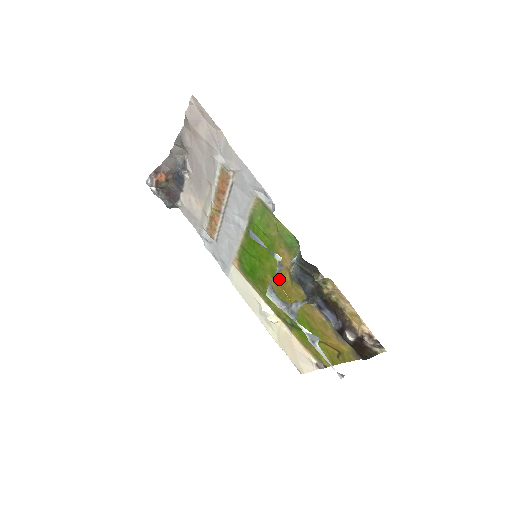
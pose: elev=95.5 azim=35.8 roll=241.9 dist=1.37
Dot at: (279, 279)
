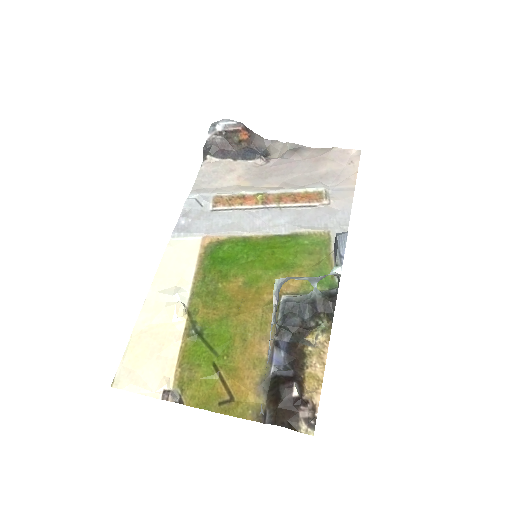
Dot at: (252, 290)
